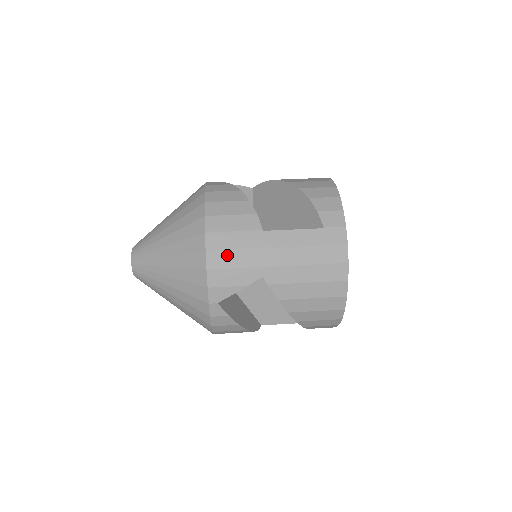
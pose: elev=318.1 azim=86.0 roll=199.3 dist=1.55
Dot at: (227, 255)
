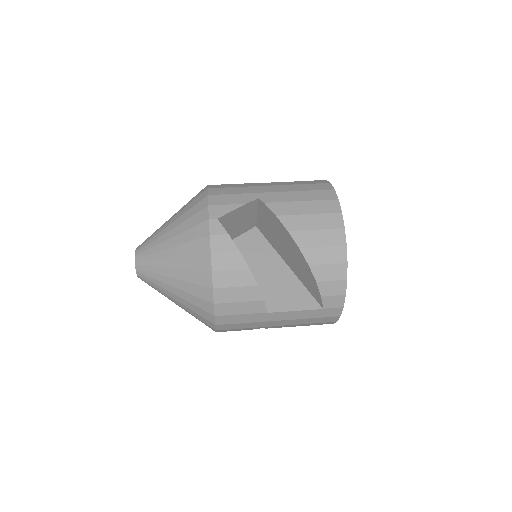
Dot at: (226, 189)
